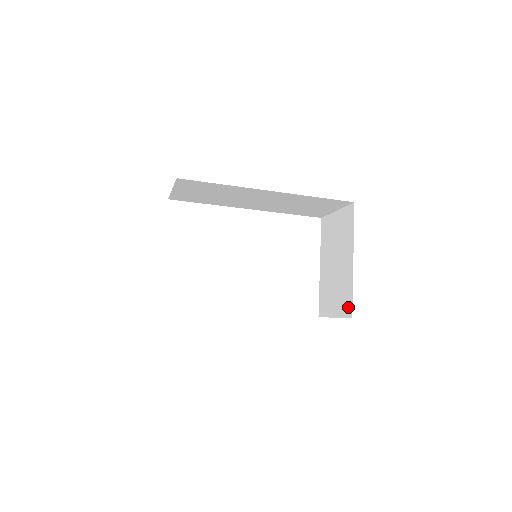
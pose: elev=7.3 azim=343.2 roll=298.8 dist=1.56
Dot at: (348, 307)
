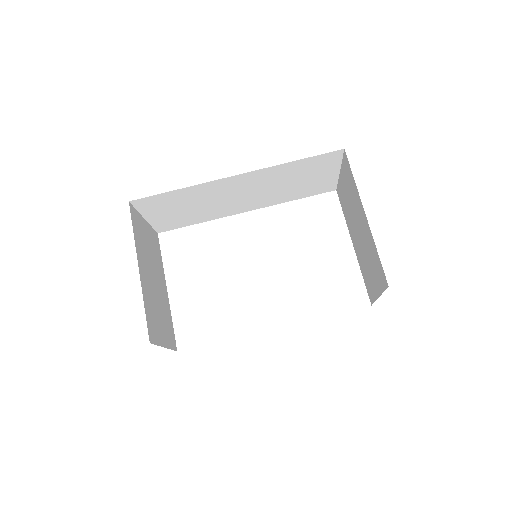
Dot at: (382, 275)
